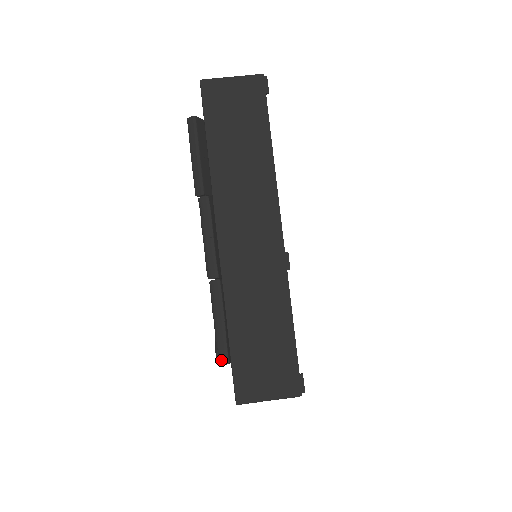
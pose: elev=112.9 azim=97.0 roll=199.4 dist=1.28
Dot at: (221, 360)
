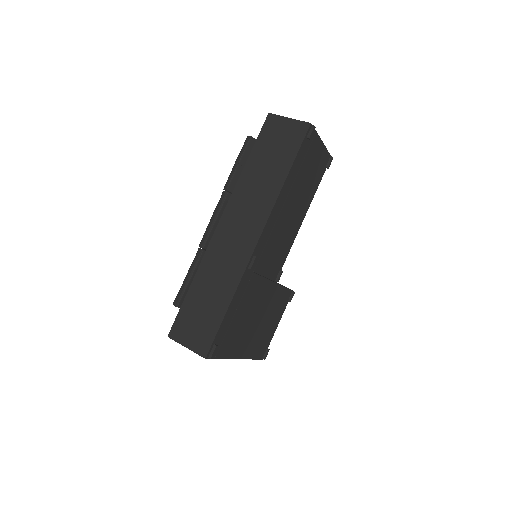
Dot at: (175, 302)
